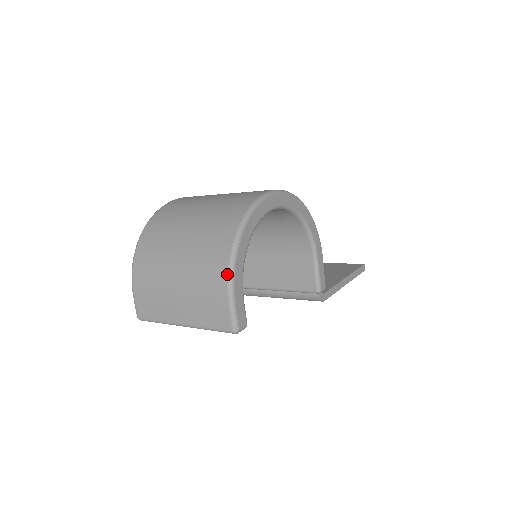
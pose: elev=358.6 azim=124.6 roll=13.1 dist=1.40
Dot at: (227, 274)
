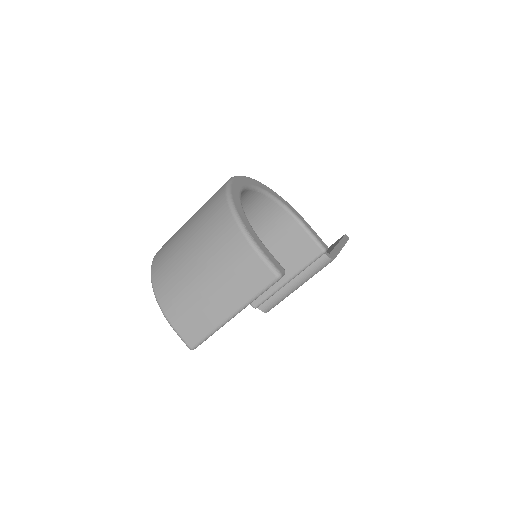
Dot at: (241, 233)
